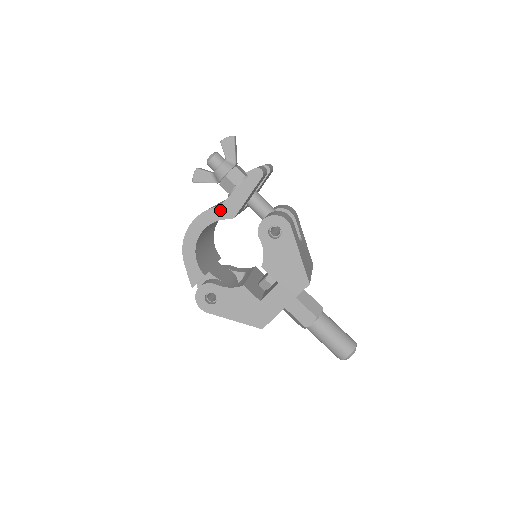
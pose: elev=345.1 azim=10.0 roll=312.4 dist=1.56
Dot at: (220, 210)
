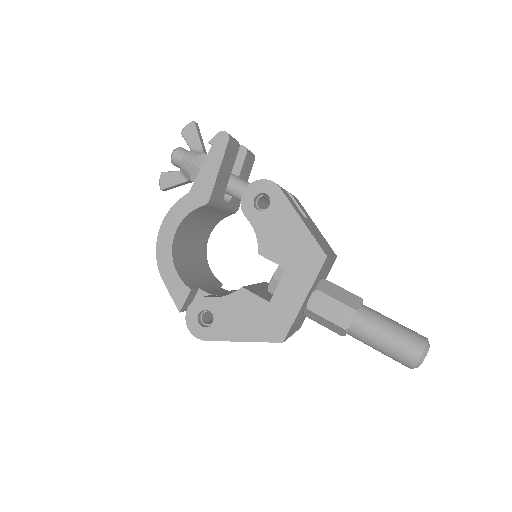
Dot at: (190, 198)
